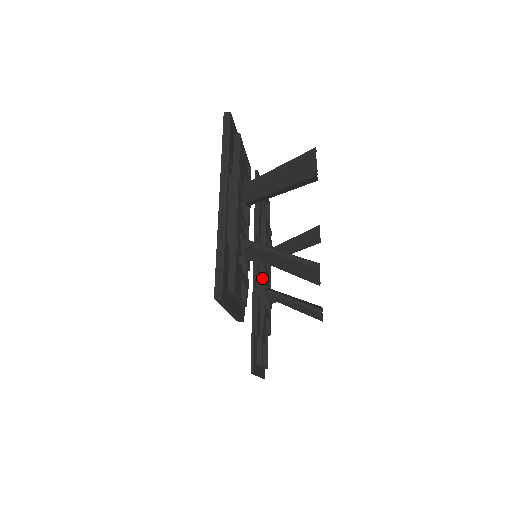
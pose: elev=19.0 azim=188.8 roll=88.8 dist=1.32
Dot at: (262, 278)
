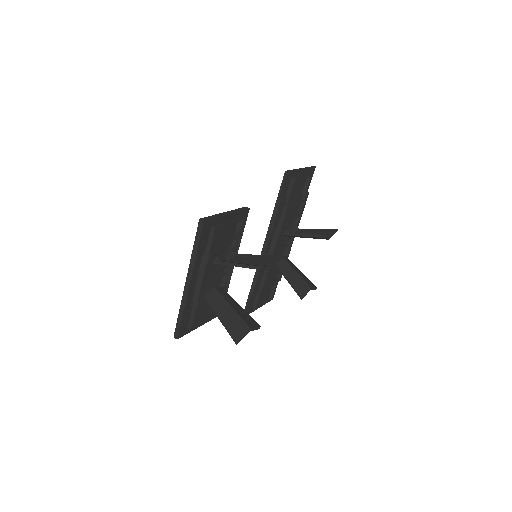
Dot at: occluded
